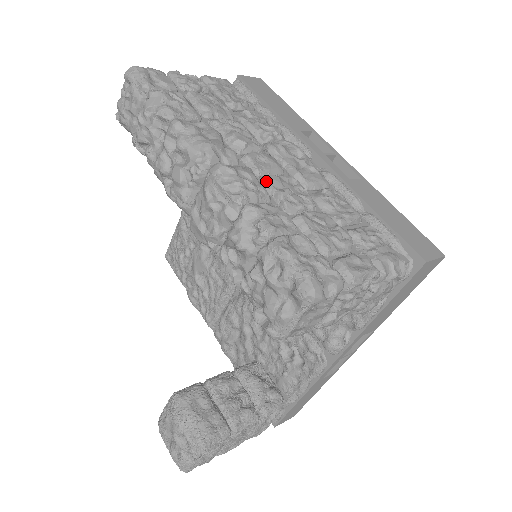
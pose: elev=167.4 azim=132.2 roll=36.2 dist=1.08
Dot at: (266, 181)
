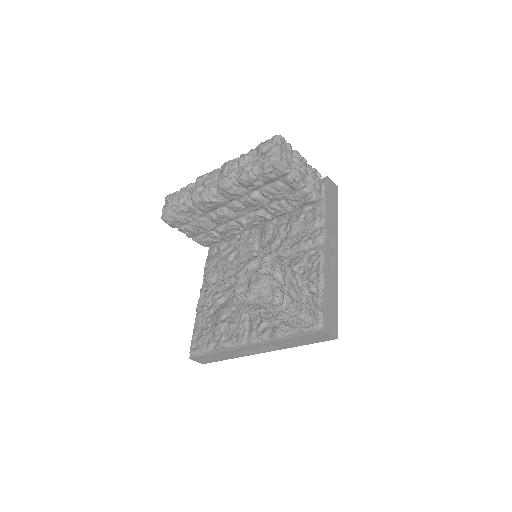
Dot at: occluded
